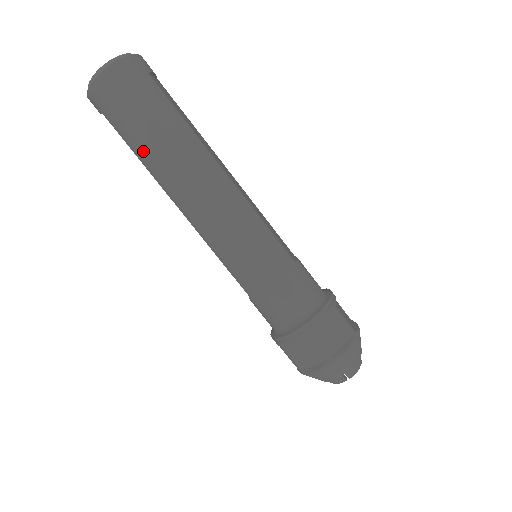
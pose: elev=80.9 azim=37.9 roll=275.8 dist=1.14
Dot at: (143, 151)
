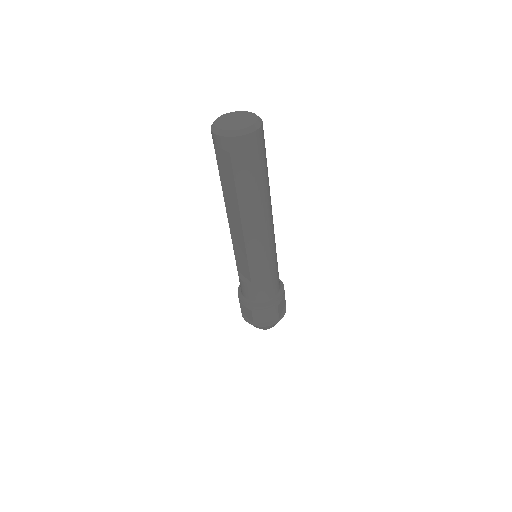
Dot at: (247, 189)
